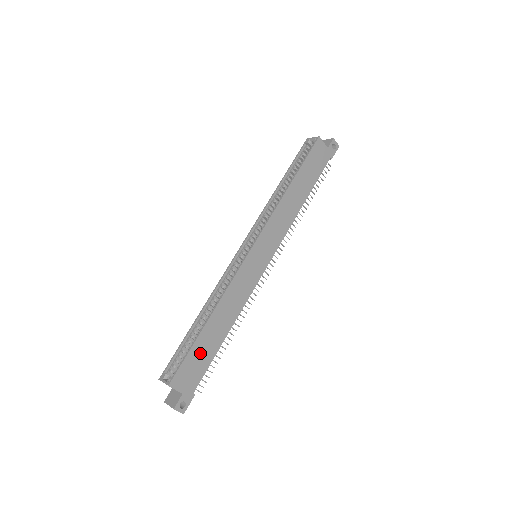
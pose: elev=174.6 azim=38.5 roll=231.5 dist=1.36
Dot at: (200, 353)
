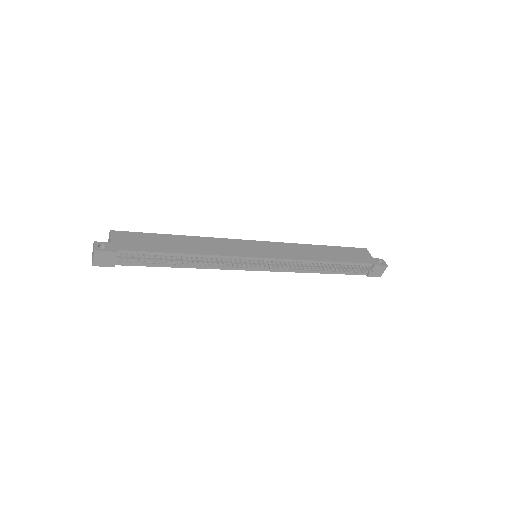
Dot at: (152, 241)
